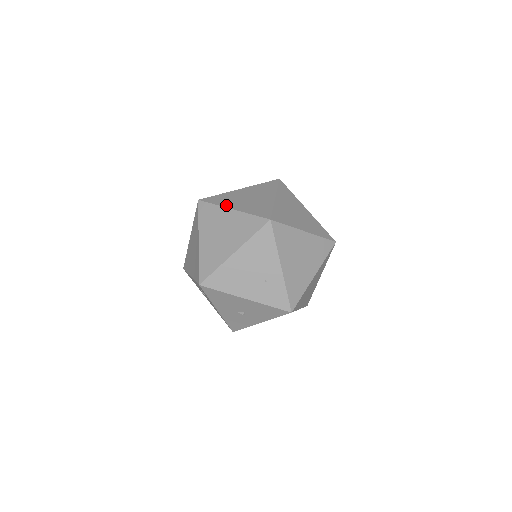
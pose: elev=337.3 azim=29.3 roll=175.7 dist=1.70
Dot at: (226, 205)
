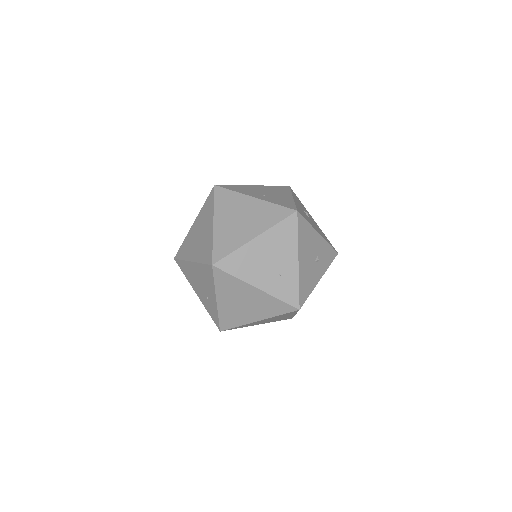
Dot at: (217, 213)
